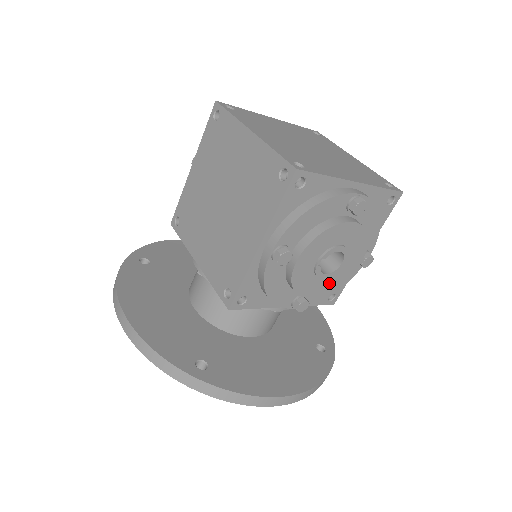
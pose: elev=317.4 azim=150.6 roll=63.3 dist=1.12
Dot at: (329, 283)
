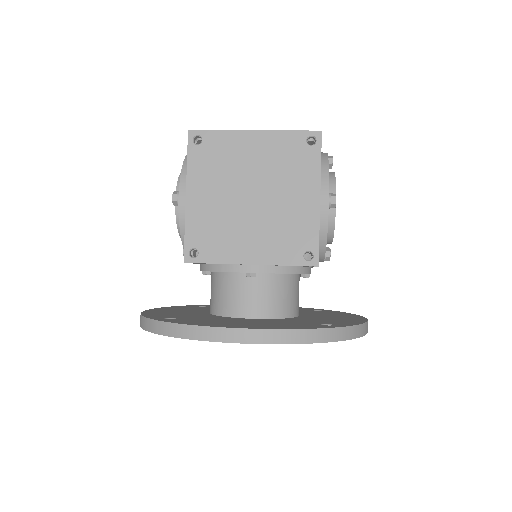
Dot at: occluded
